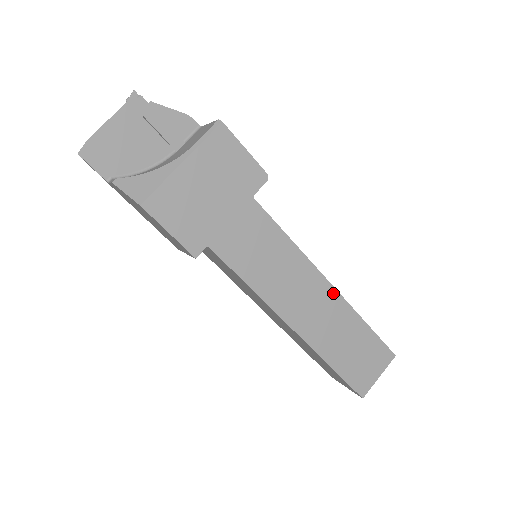
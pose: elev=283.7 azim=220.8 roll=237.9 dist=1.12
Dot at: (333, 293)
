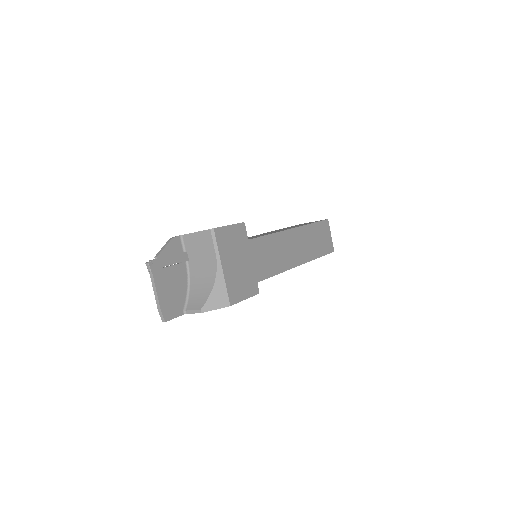
Dot at: (297, 230)
